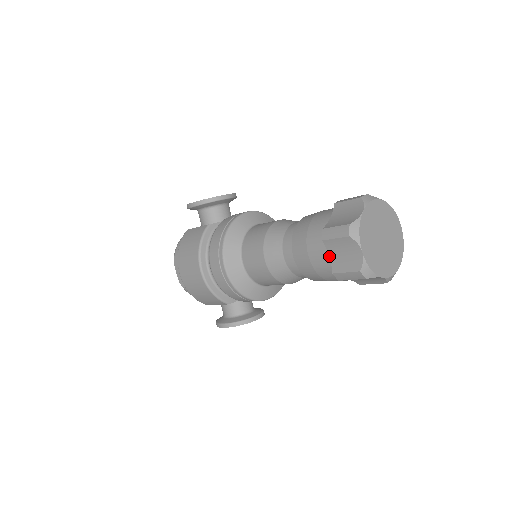
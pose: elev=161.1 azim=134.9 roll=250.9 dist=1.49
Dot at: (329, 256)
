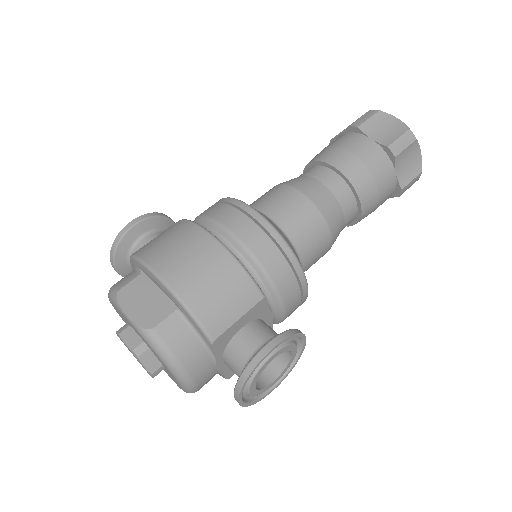
Dot at: (372, 139)
